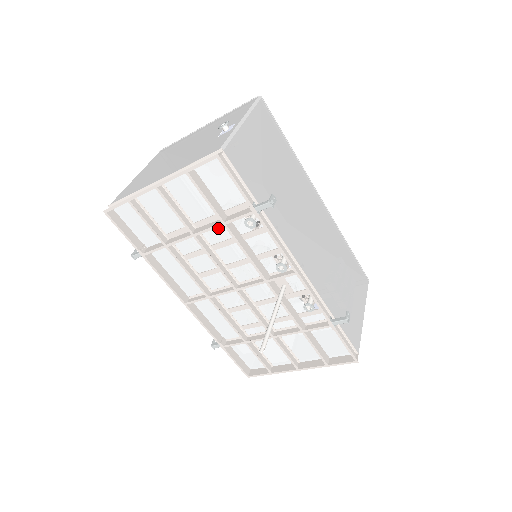
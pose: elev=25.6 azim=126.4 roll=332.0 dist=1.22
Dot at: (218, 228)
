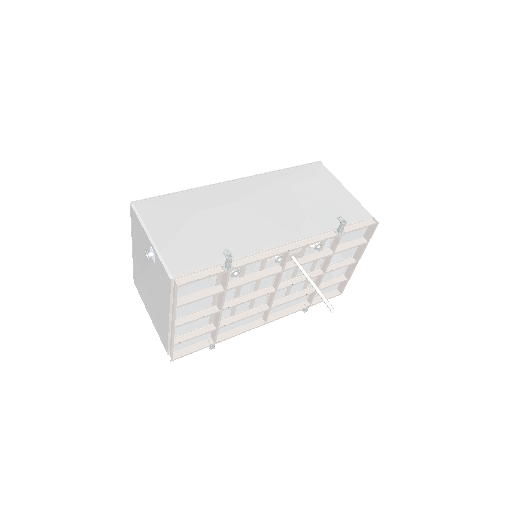
Dot at: occluded
